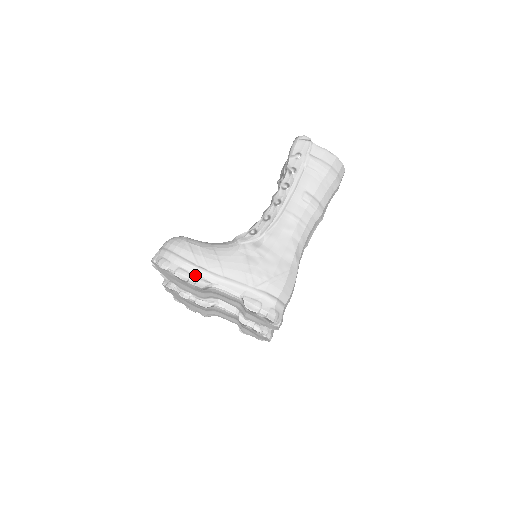
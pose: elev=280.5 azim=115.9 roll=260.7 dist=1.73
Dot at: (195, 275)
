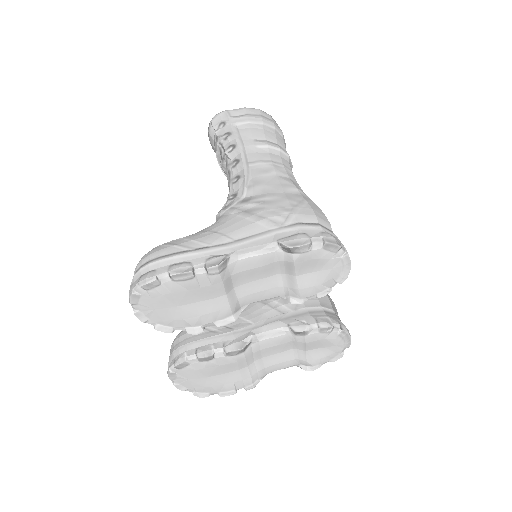
Dot at: (198, 260)
